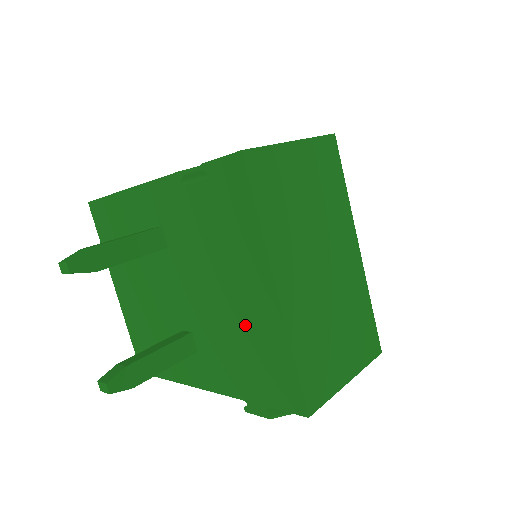
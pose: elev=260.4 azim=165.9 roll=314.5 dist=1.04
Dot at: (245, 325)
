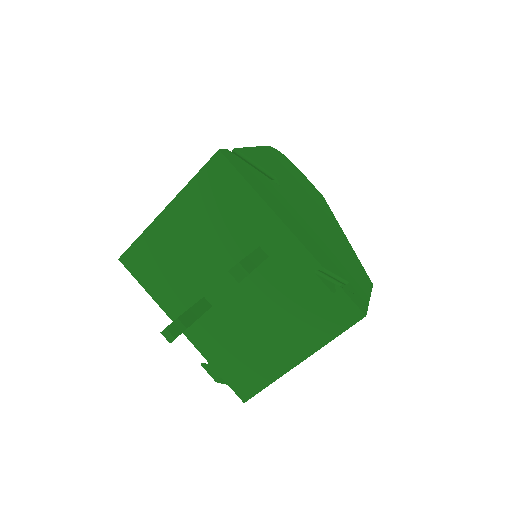
Dot at: (260, 348)
